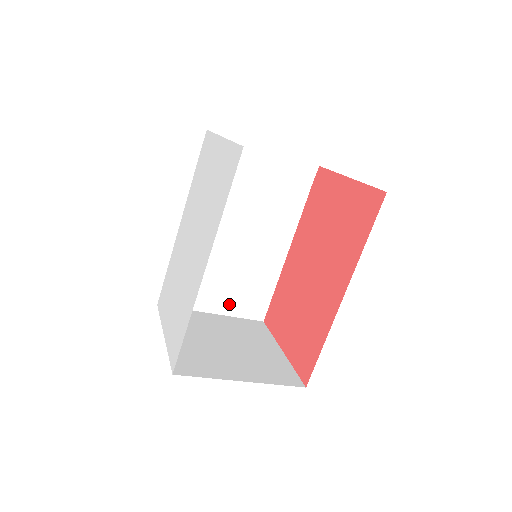
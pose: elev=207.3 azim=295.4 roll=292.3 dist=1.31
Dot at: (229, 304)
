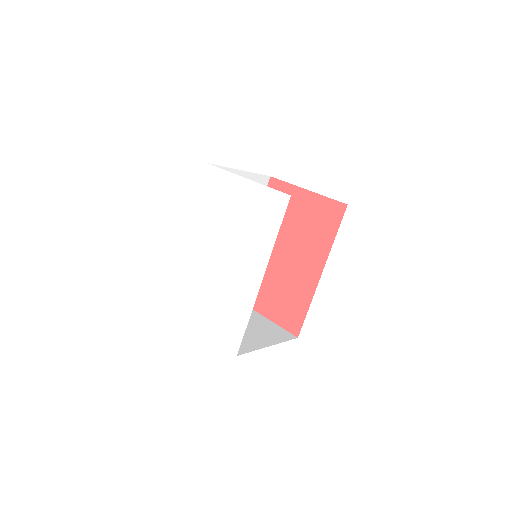
Dot at: occluded
